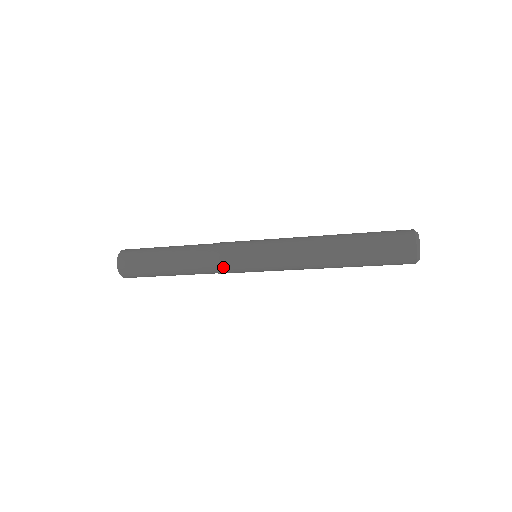
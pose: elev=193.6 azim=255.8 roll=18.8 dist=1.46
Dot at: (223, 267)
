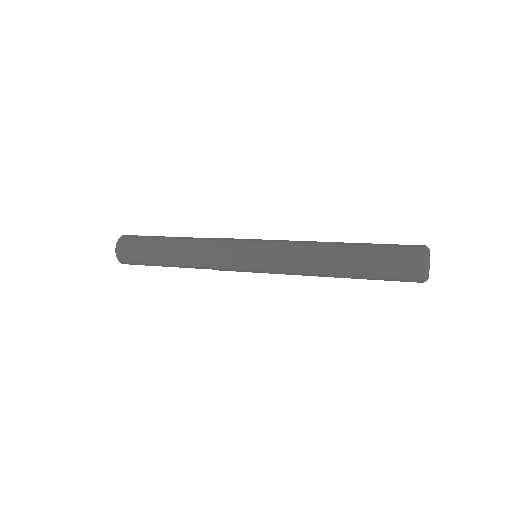
Dot at: occluded
